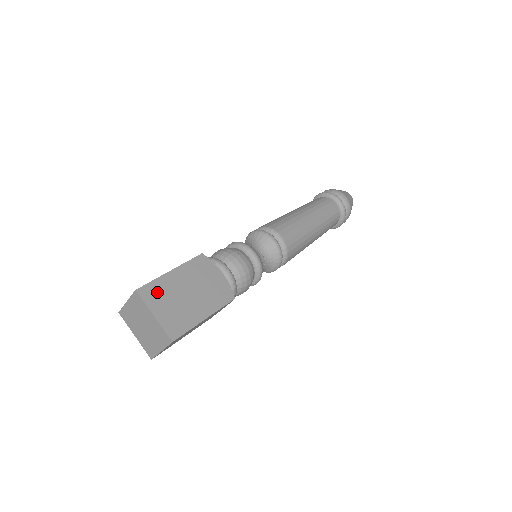
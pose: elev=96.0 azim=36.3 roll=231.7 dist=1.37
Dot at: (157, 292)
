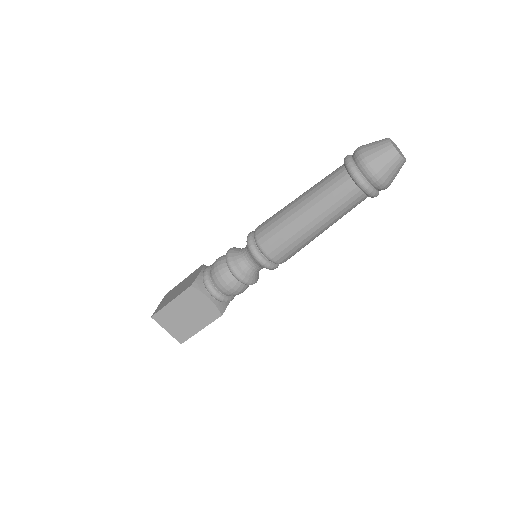
Dot at: (164, 317)
